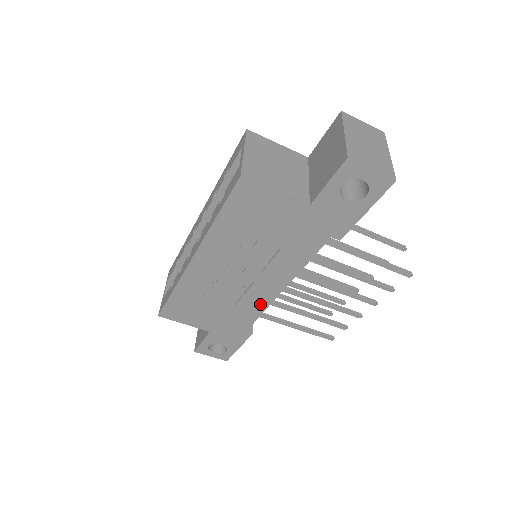
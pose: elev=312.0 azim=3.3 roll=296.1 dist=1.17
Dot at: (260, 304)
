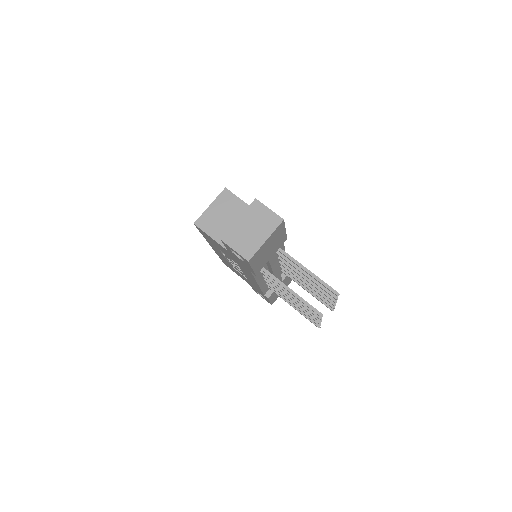
Dot at: (256, 285)
